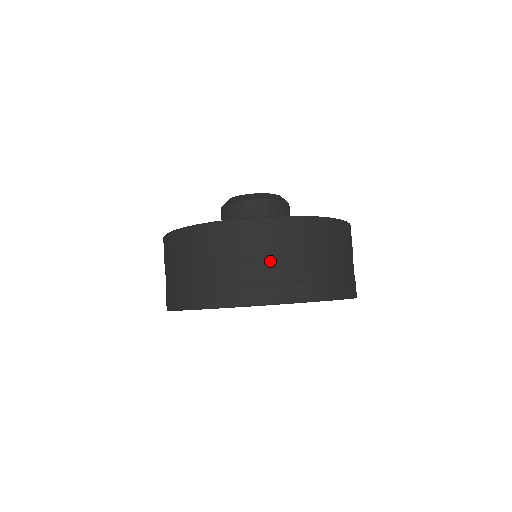
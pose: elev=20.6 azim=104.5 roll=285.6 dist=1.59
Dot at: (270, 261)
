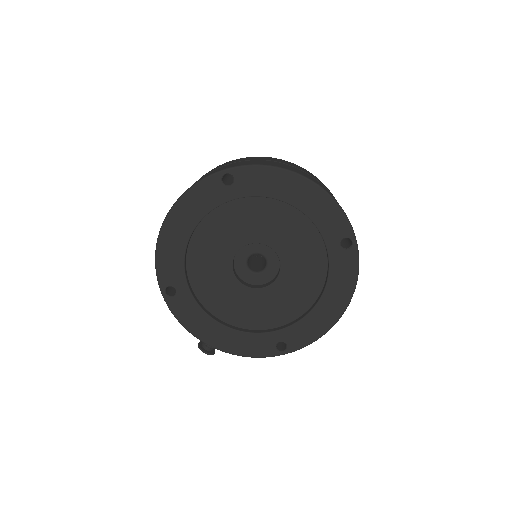
Dot at: occluded
